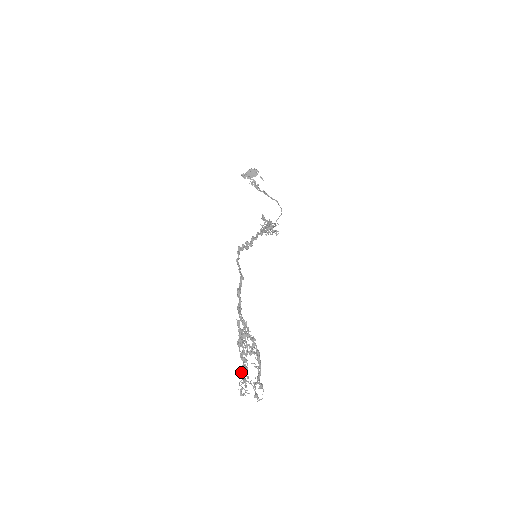
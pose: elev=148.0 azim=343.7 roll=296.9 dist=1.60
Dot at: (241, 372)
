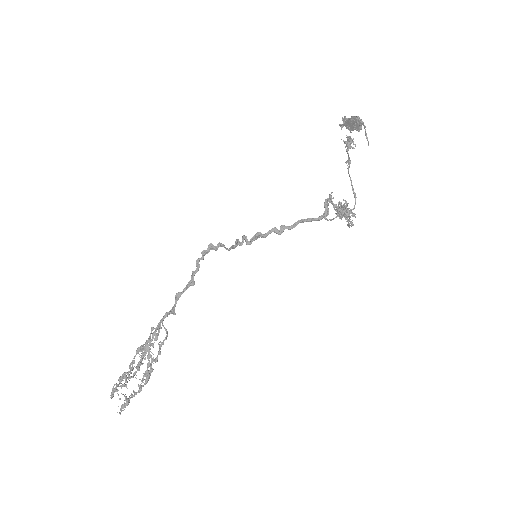
Dot at: (120, 378)
